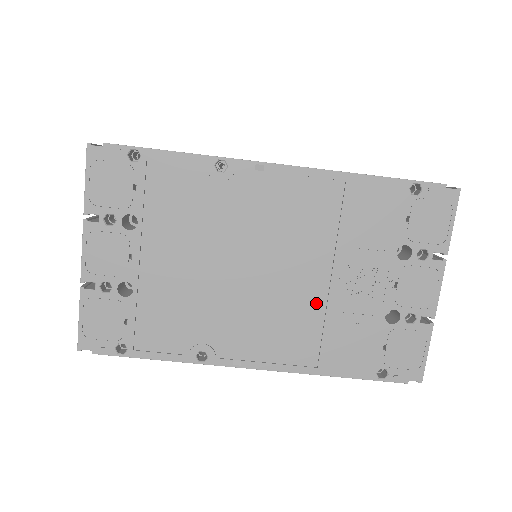
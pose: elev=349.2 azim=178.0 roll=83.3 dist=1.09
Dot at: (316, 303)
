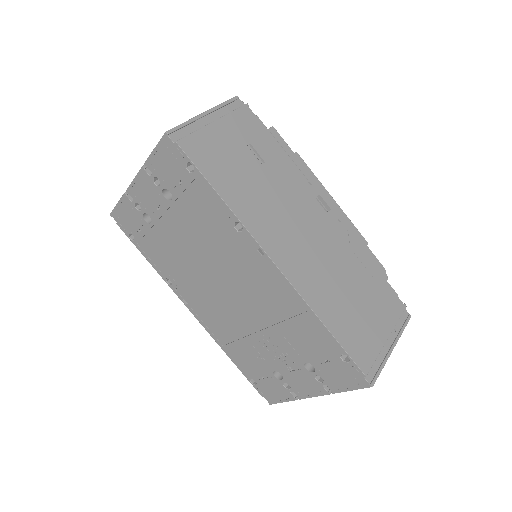
Dot at: (243, 329)
